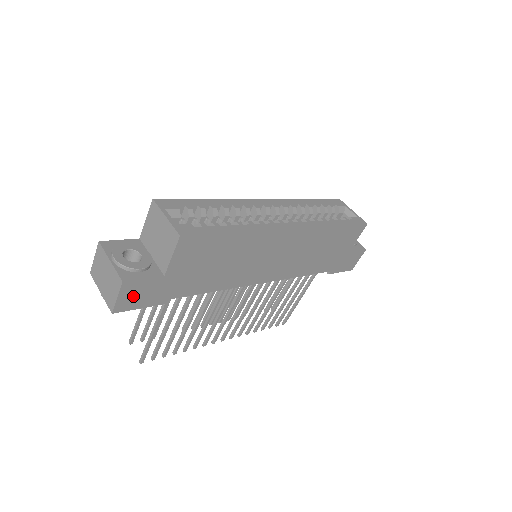
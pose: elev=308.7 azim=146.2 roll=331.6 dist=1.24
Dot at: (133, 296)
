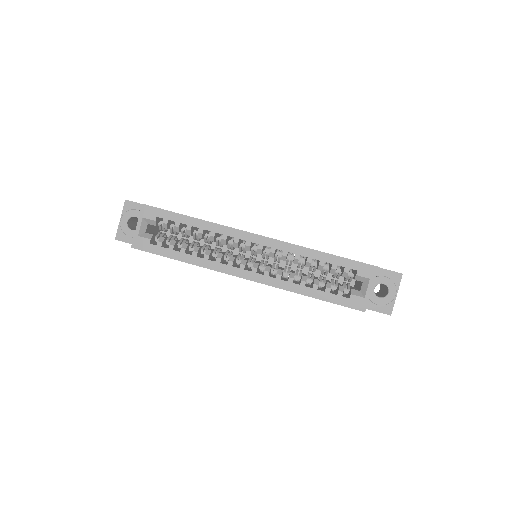
Dot at: occluded
